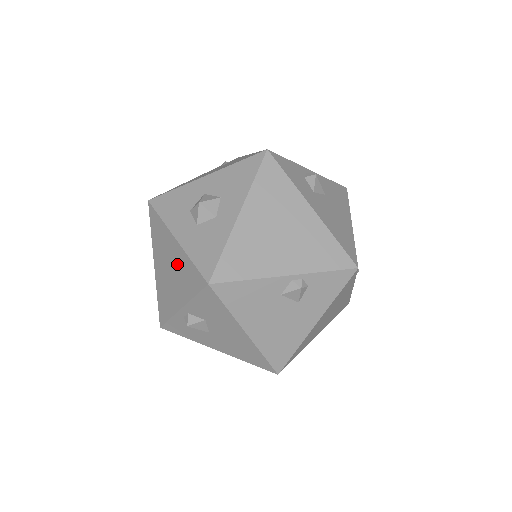
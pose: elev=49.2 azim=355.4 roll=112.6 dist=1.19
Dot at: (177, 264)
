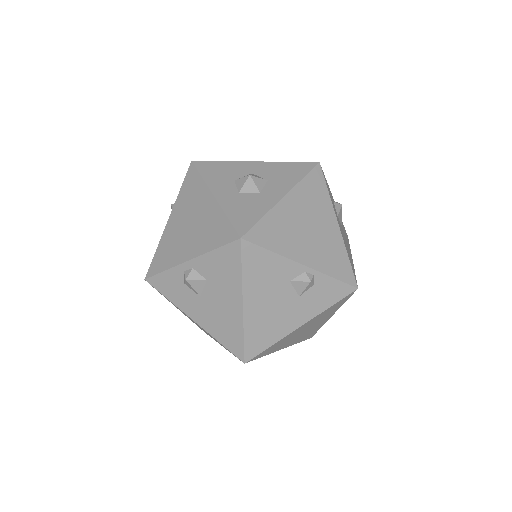
Dot at: (204, 219)
